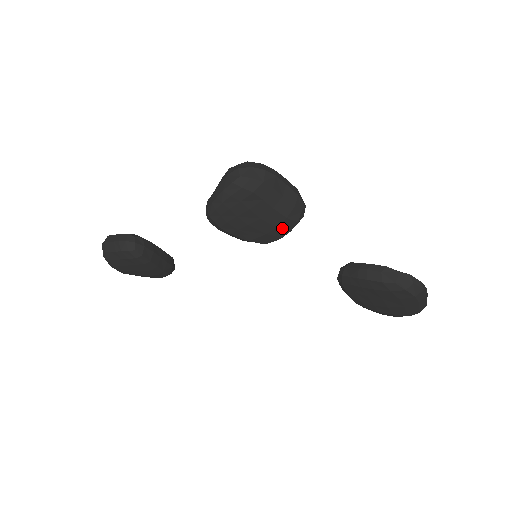
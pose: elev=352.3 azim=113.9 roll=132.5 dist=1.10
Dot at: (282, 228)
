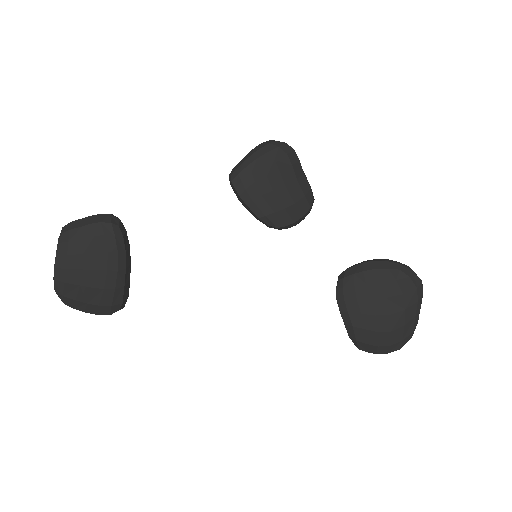
Dot at: (298, 208)
